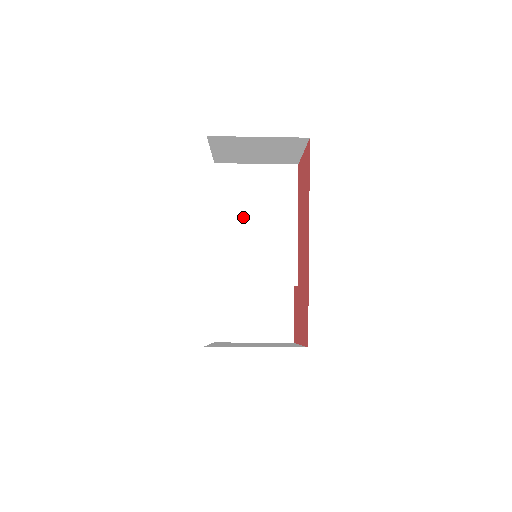
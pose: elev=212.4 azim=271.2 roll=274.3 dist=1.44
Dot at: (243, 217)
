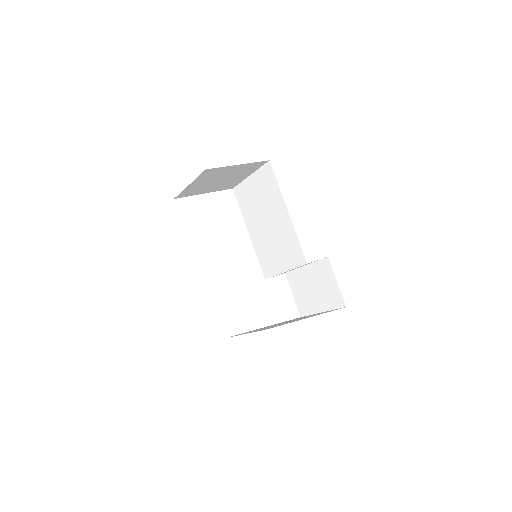
Dot at: (259, 221)
